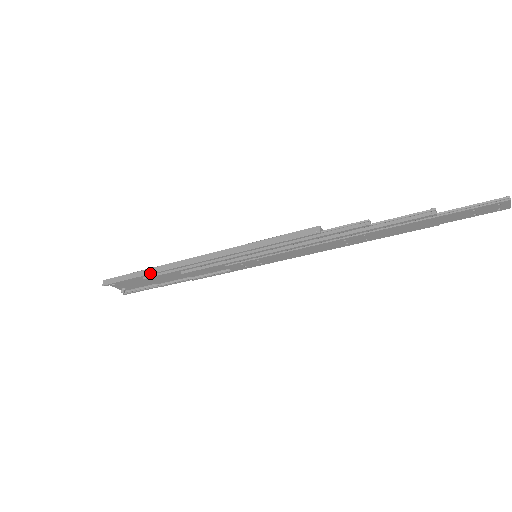
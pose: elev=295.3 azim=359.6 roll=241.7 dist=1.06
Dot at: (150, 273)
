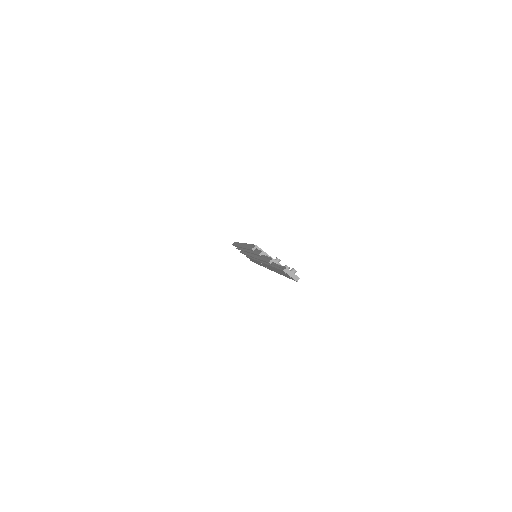
Dot at: (236, 245)
